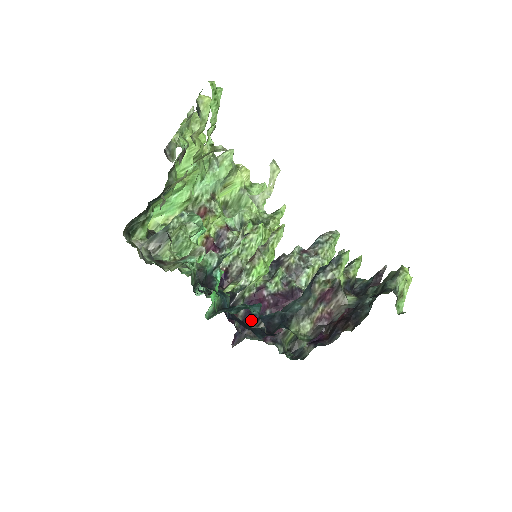
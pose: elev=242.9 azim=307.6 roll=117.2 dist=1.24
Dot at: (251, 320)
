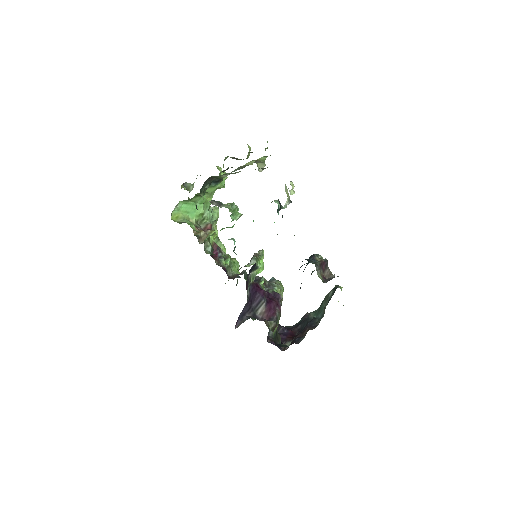
Dot at: (252, 305)
